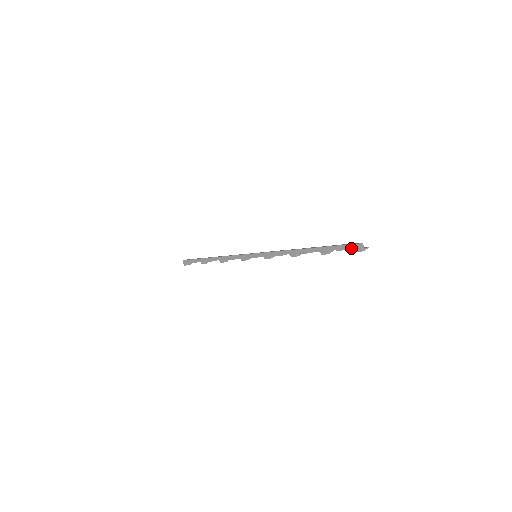
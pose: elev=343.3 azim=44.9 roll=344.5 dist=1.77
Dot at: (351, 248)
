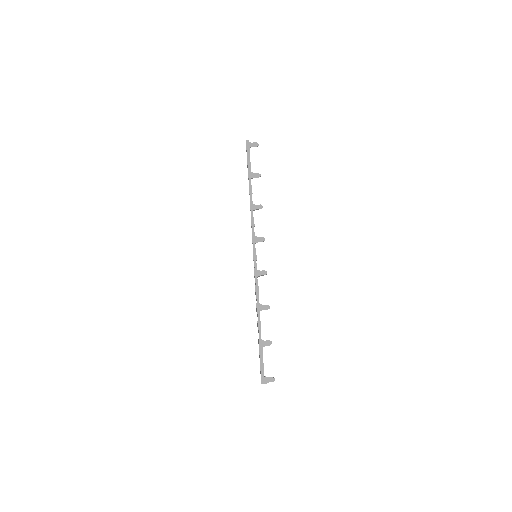
Dot at: occluded
